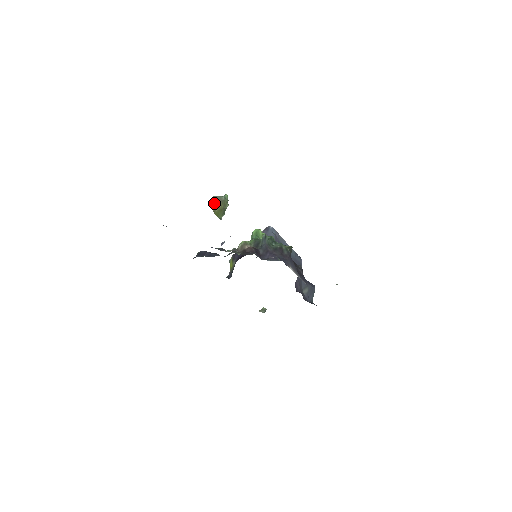
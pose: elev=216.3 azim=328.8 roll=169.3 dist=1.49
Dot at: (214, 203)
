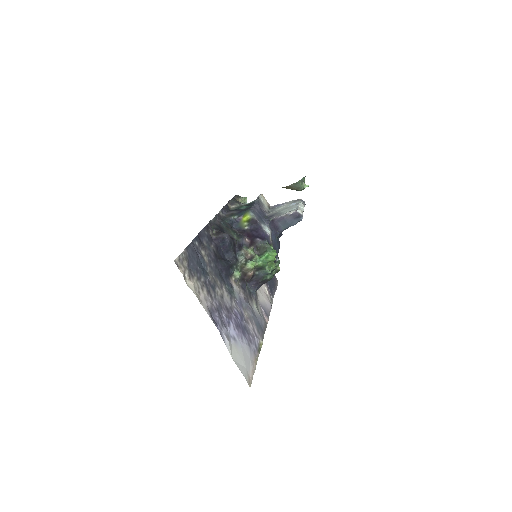
Dot at: (290, 187)
